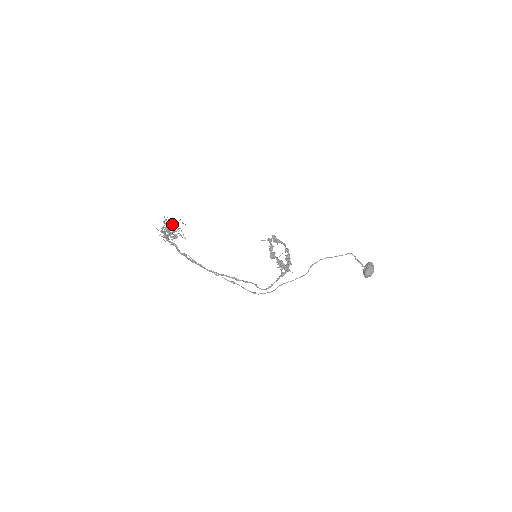
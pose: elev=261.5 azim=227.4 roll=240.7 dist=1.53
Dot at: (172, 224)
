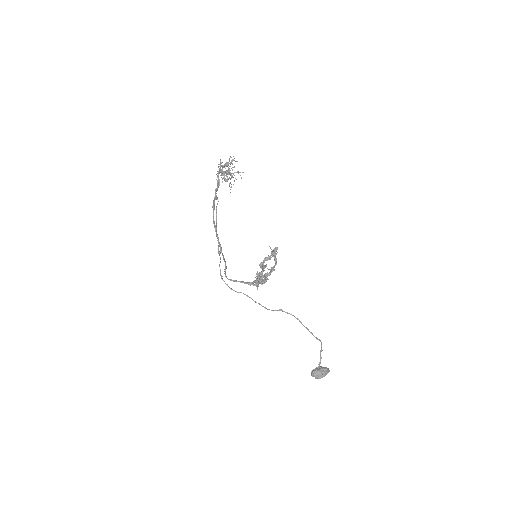
Dot at: occluded
